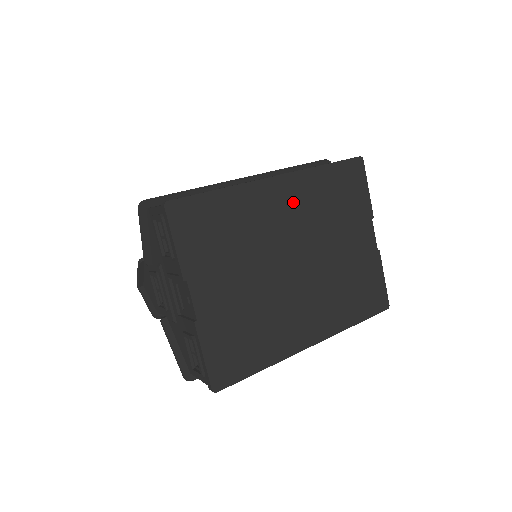
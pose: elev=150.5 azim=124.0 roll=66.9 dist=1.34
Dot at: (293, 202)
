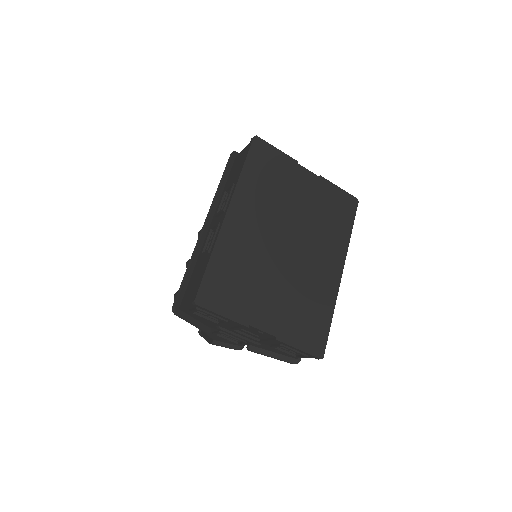
Dot at: (250, 213)
